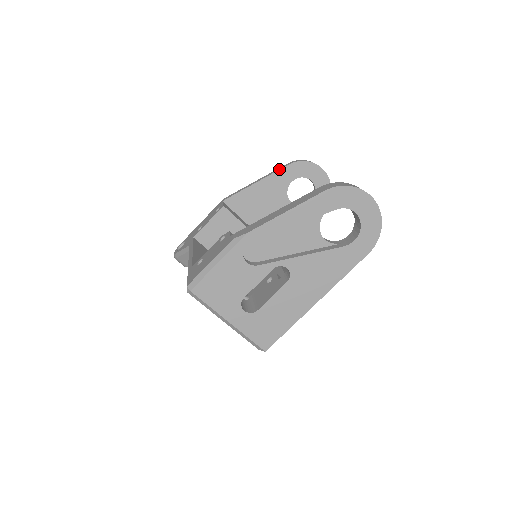
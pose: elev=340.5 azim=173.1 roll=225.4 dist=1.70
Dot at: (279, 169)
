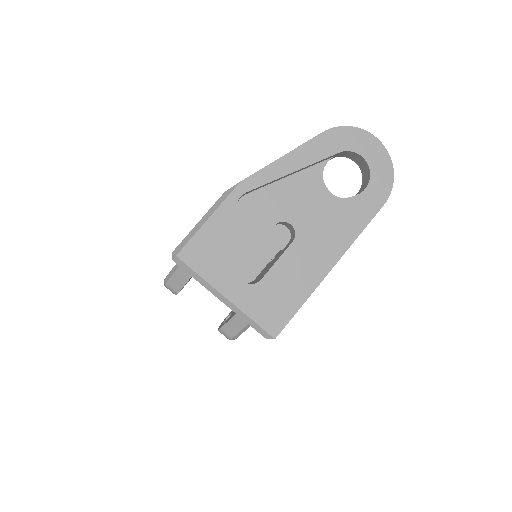
Dot at: occluded
